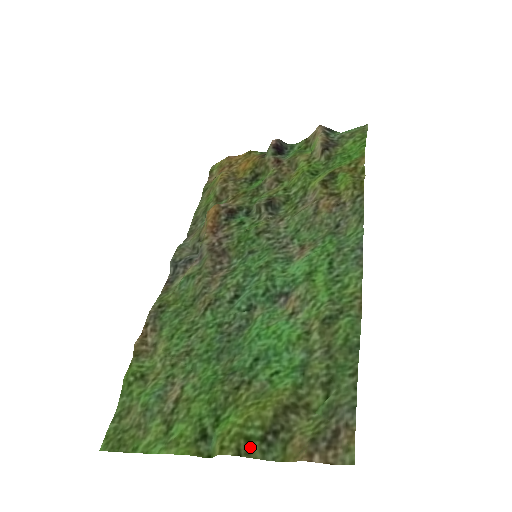
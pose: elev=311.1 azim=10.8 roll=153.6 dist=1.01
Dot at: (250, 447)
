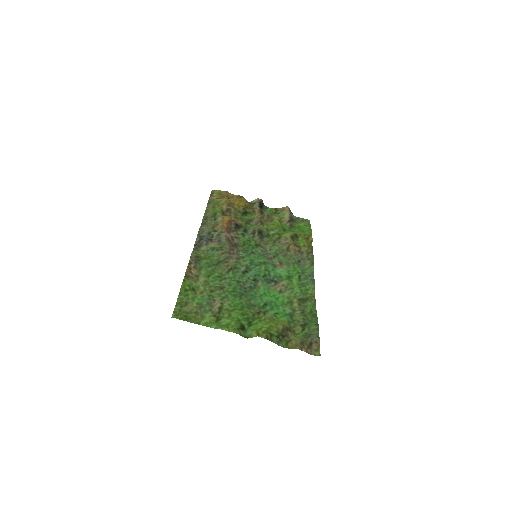
Dot at: (272, 338)
